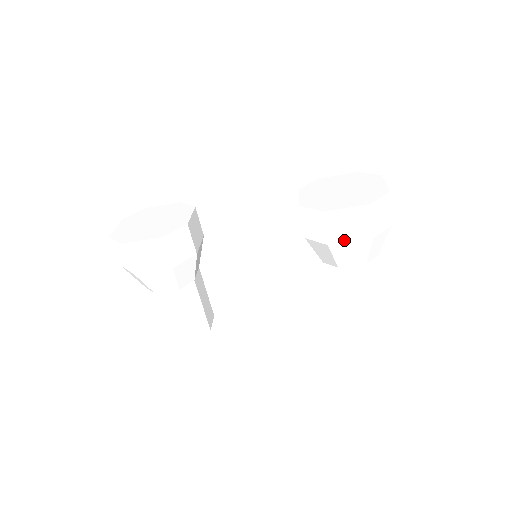
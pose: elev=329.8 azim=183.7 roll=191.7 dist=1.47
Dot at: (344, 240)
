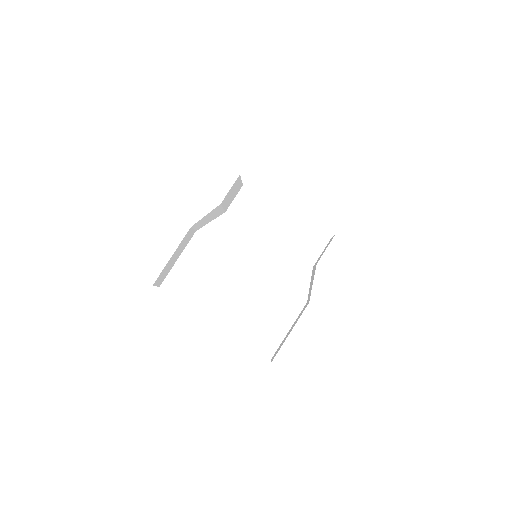
Dot at: (354, 281)
